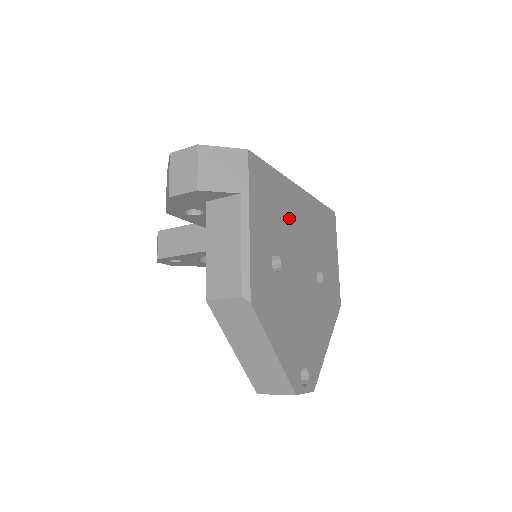
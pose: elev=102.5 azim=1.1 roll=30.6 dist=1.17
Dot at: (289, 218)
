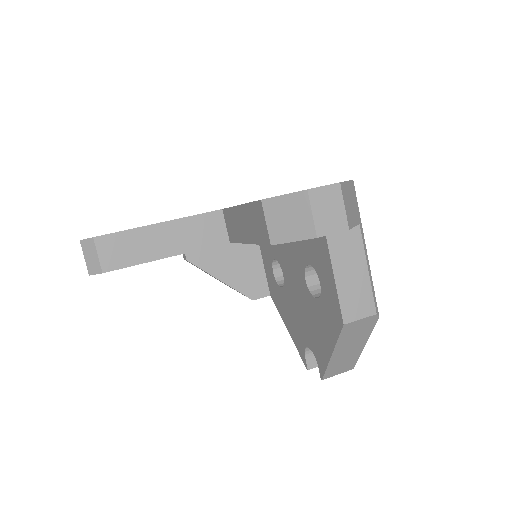
Dot at: occluded
